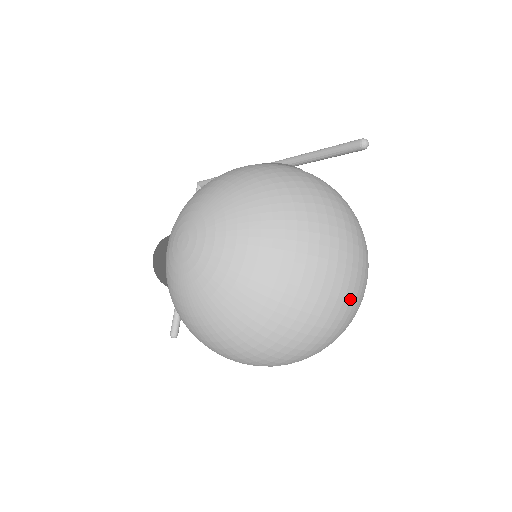
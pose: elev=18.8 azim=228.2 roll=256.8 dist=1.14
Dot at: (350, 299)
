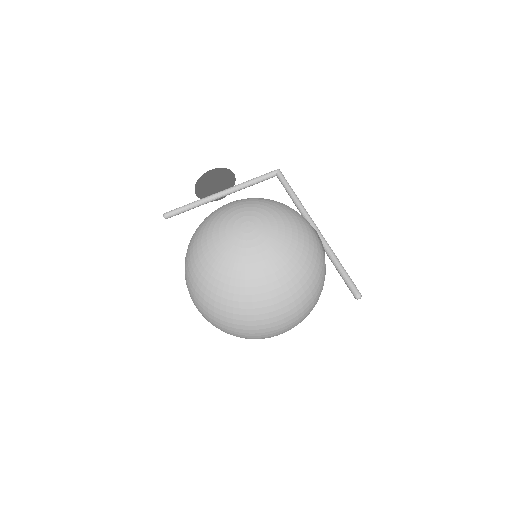
Dot at: (266, 336)
